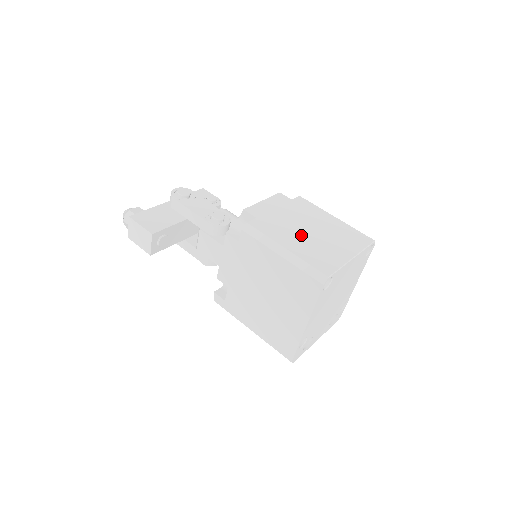
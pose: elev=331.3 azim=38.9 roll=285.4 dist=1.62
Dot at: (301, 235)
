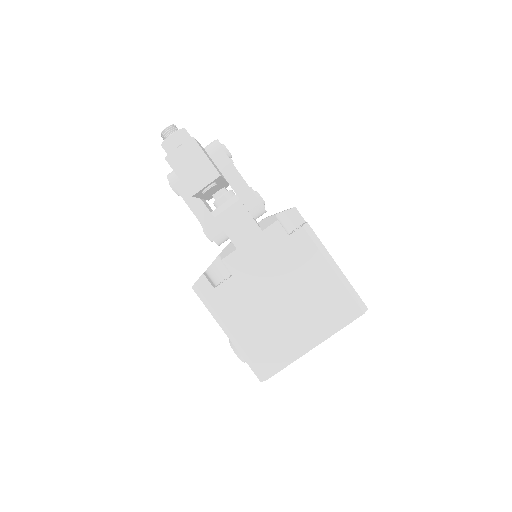
Dot at: occluded
